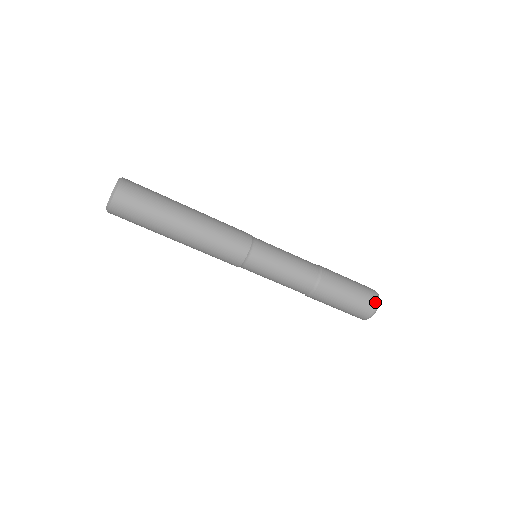
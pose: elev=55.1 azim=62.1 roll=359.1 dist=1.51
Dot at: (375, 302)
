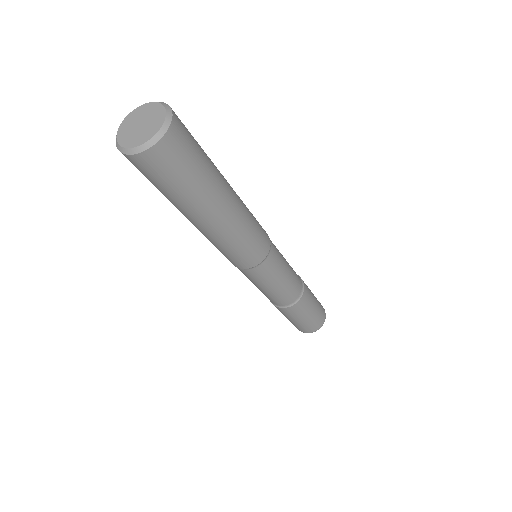
Dot at: (322, 324)
